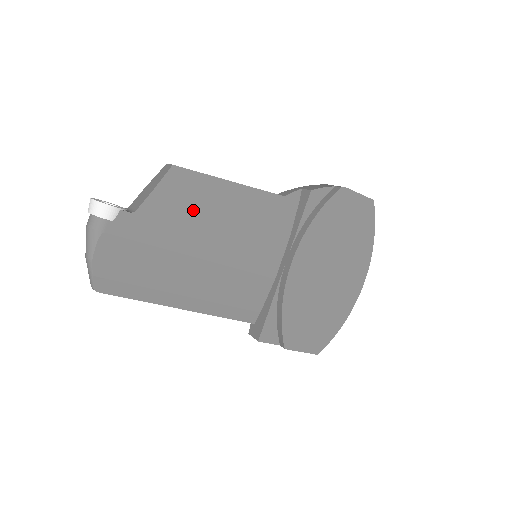
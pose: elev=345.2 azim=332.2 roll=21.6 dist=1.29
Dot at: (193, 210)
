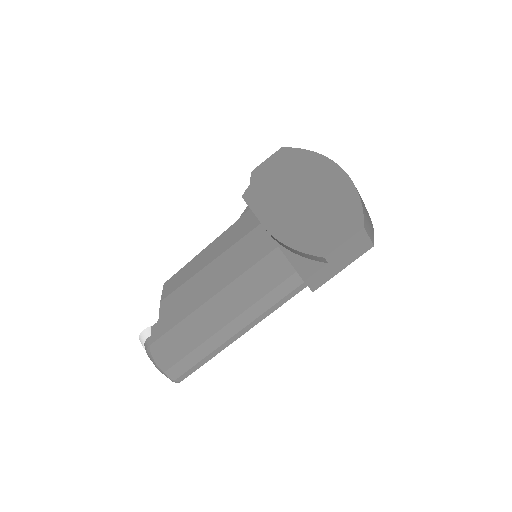
Dot at: (188, 284)
